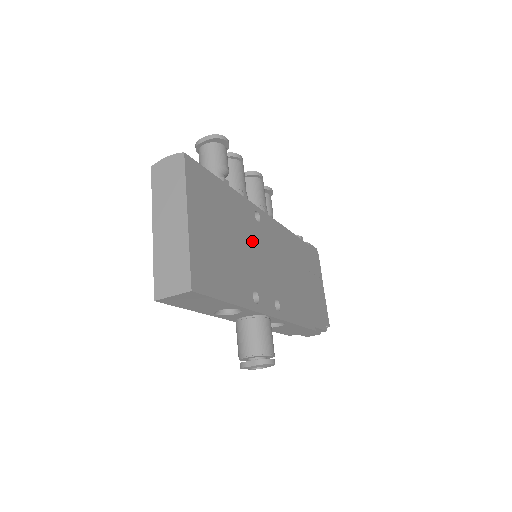
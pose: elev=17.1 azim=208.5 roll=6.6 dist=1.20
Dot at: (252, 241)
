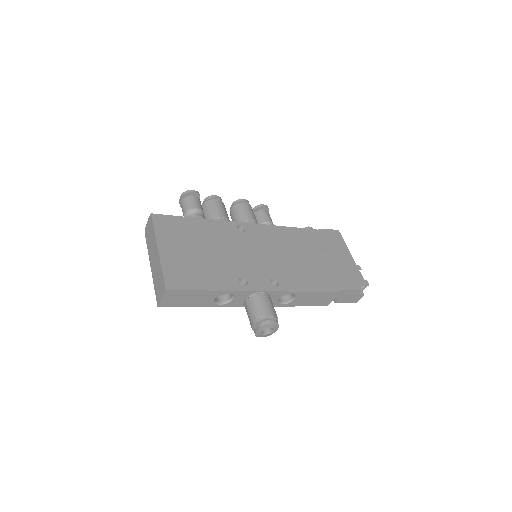
Dot at: (235, 246)
